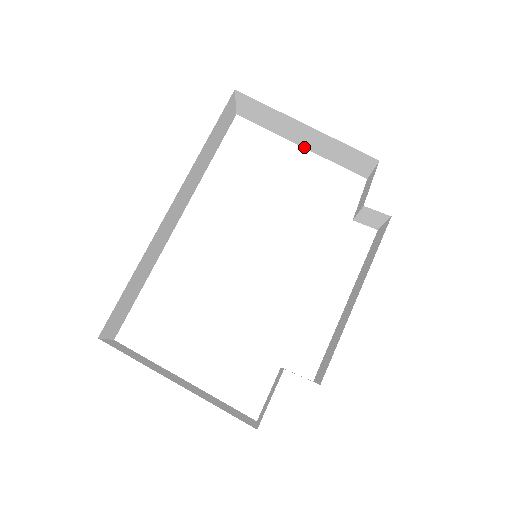
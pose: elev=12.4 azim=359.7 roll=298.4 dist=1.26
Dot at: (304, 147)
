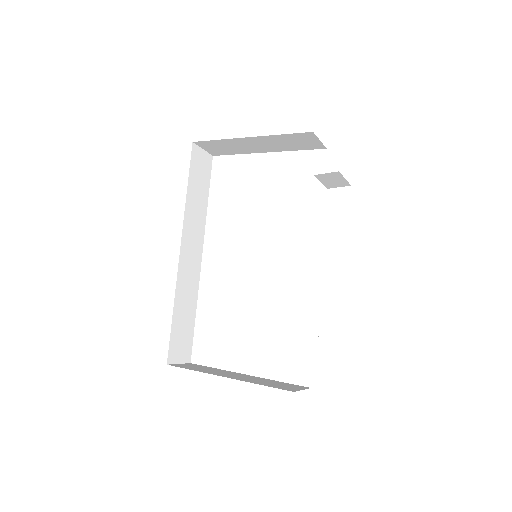
Dot at: occluded
